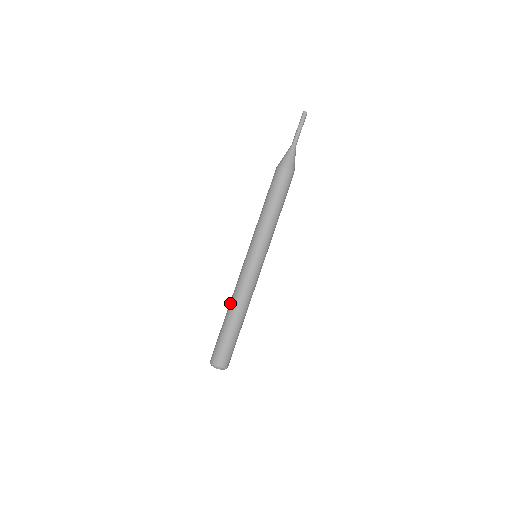
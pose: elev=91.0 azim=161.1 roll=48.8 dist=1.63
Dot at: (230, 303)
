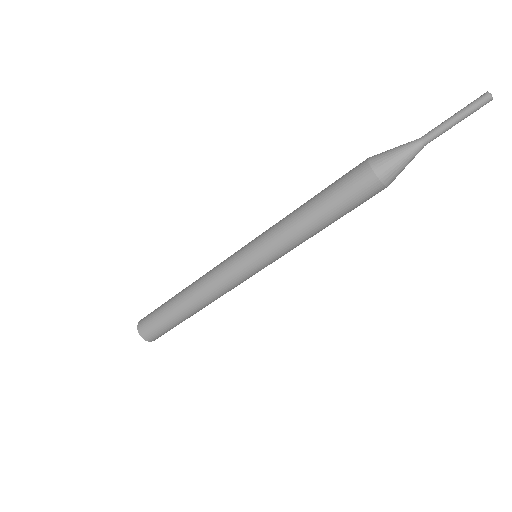
Dot at: (198, 303)
